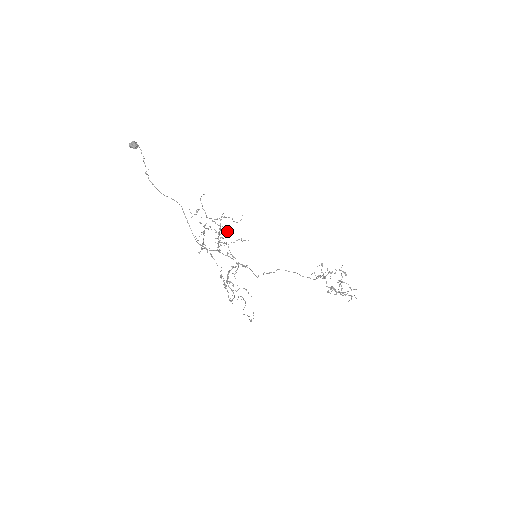
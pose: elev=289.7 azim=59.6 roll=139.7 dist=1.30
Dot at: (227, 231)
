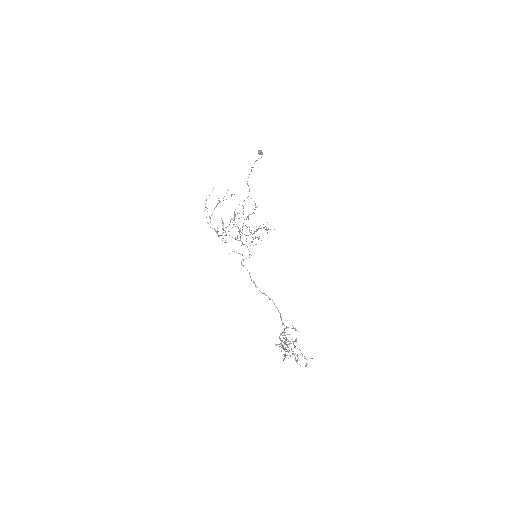
Dot at: occluded
